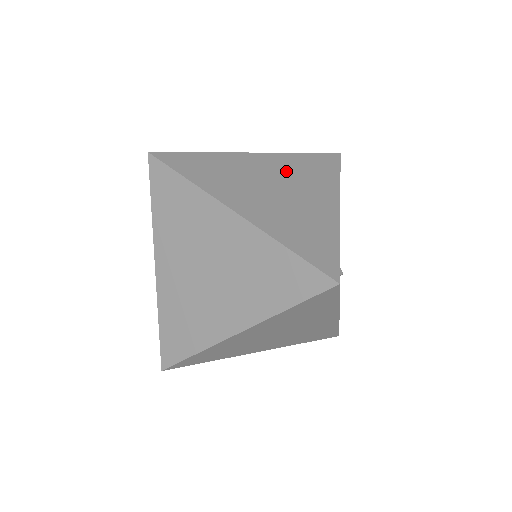
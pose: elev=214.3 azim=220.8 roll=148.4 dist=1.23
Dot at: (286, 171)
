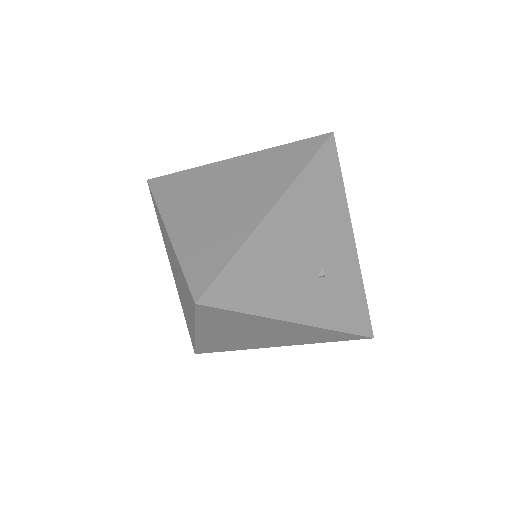
Dot at: (247, 174)
